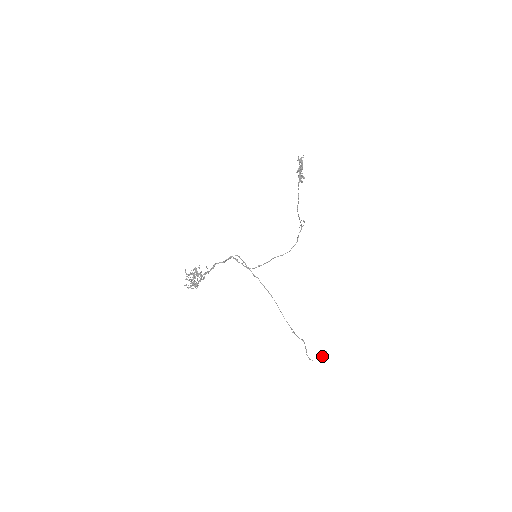
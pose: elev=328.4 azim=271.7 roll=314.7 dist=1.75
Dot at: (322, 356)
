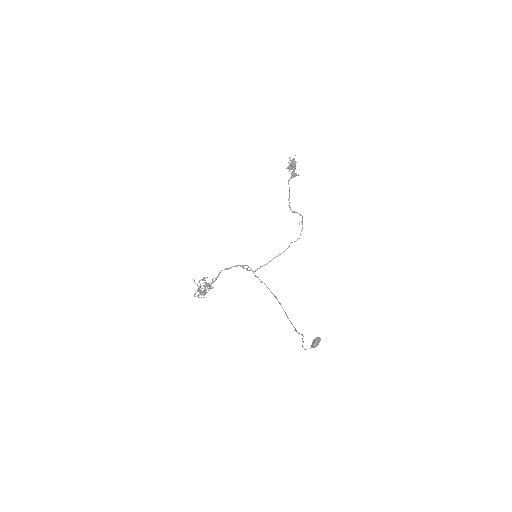
Dot at: (313, 340)
